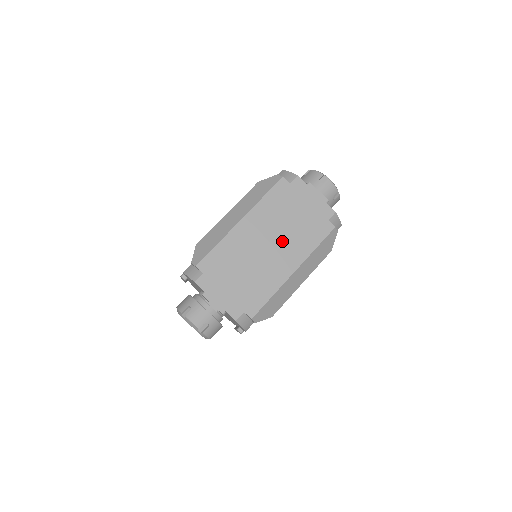
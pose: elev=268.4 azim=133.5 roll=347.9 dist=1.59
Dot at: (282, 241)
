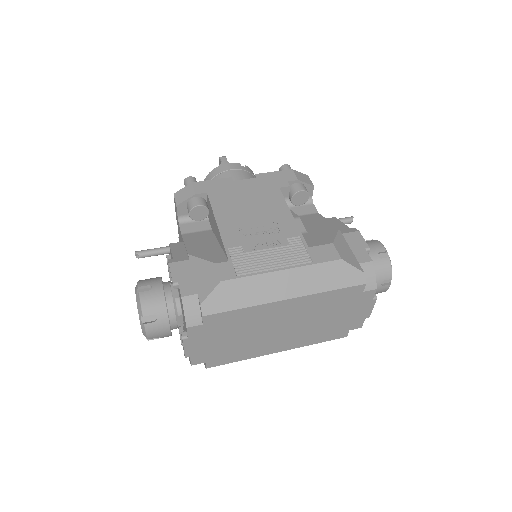
Dot at: (298, 329)
